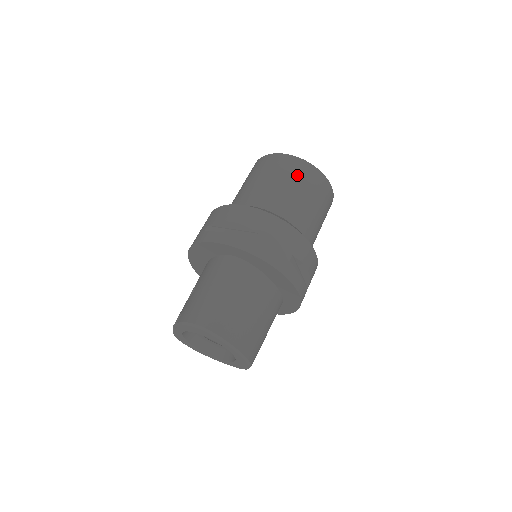
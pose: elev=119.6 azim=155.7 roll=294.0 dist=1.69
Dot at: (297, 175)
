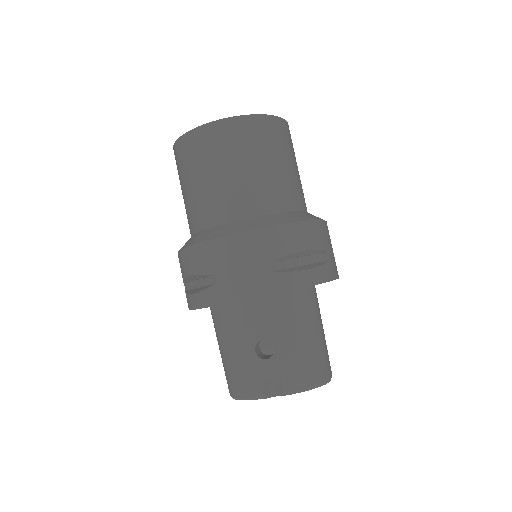
Dot at: (291, 146)
